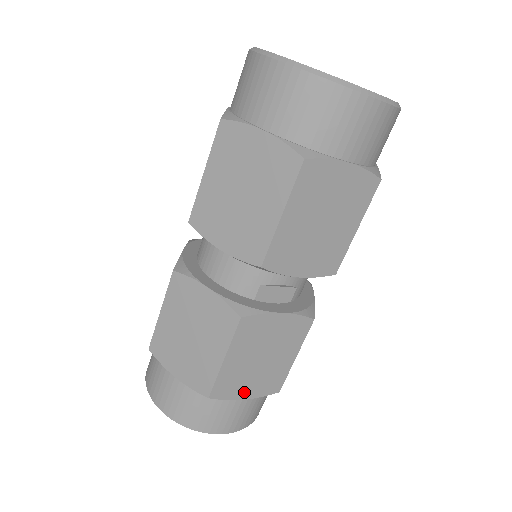
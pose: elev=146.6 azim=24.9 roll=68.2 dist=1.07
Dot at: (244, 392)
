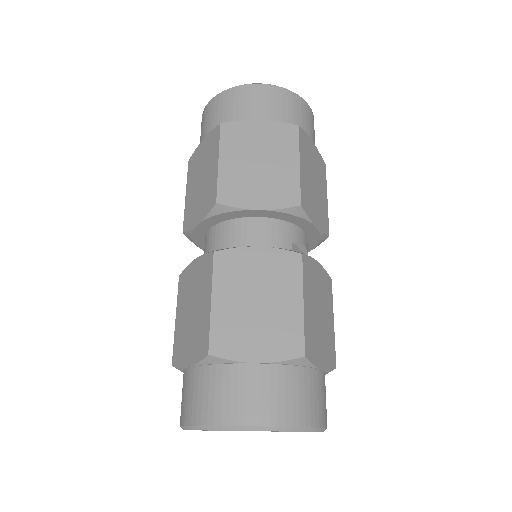
Dot at: (320, 358)
